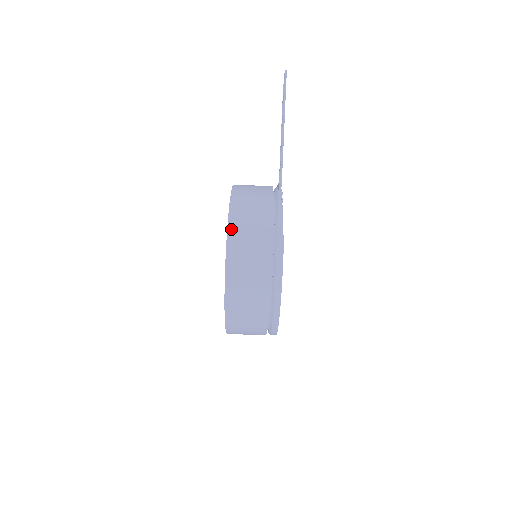
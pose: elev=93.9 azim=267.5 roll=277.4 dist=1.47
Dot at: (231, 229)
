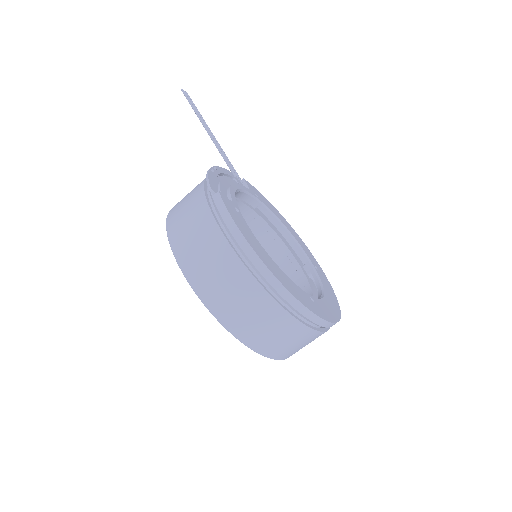
Dot at: (169, 229)
